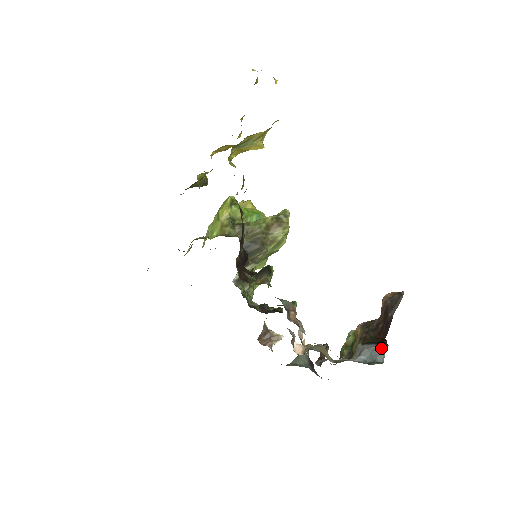
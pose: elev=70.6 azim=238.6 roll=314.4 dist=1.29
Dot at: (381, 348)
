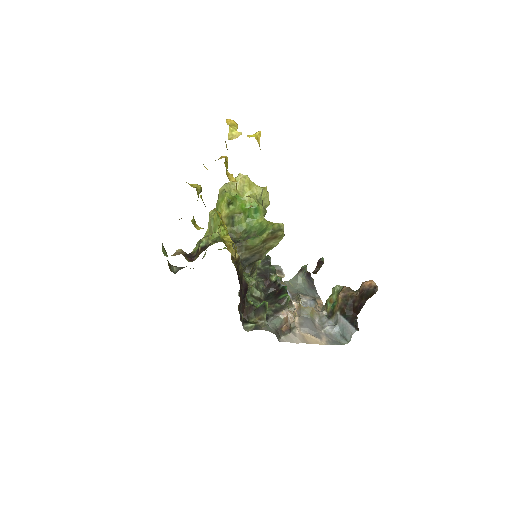
Dot at: (350, 331)
